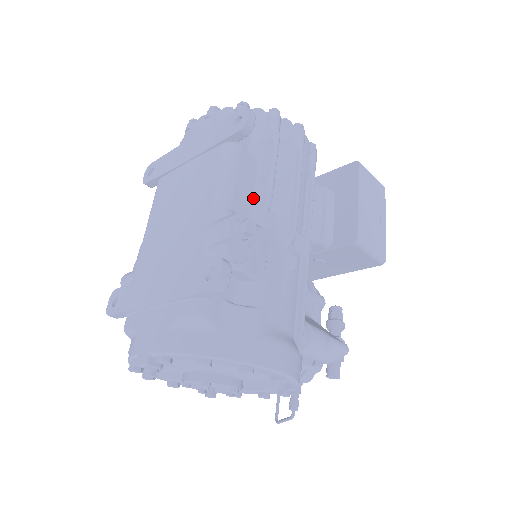
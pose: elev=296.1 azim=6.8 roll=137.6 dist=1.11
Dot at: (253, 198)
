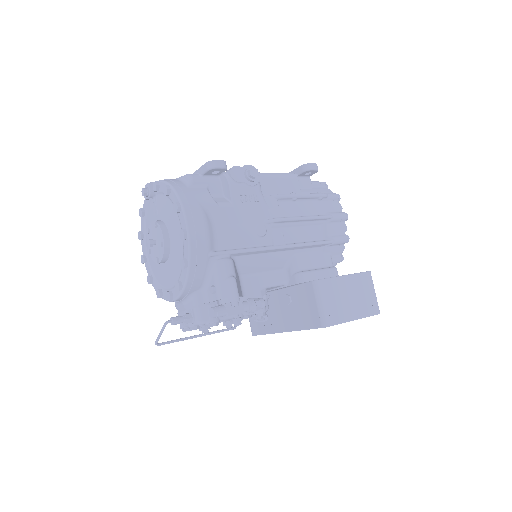
Dot at: occluded
